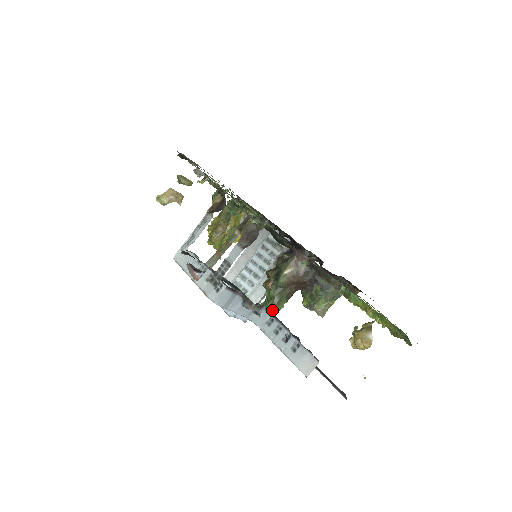
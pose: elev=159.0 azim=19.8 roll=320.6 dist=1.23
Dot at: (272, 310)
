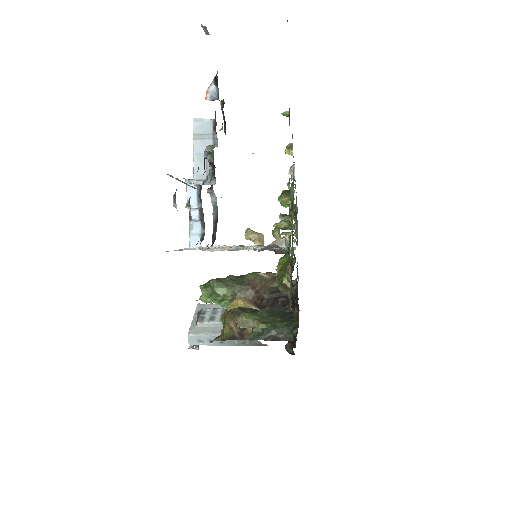
Dot at: (211, 289)
